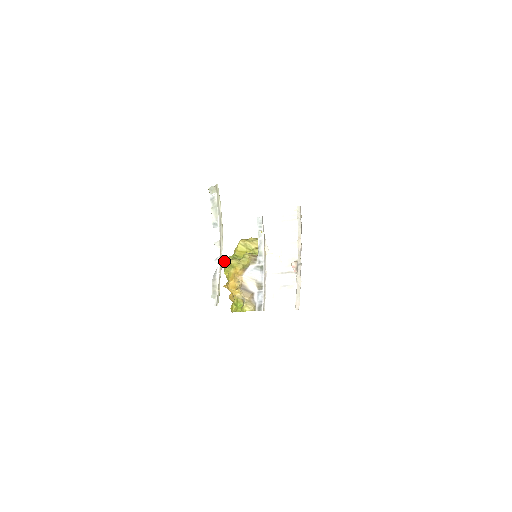
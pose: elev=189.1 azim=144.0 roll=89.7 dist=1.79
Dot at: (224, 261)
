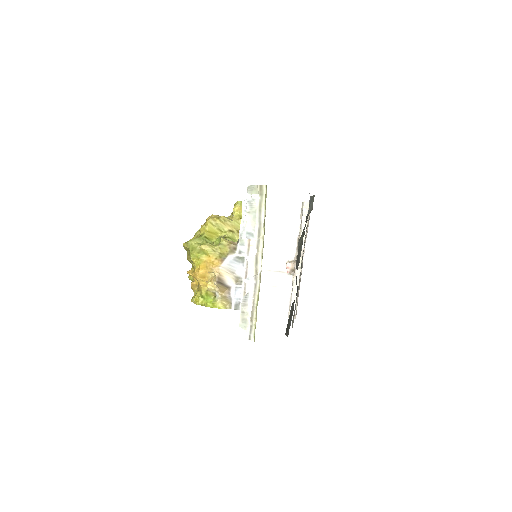
Dot at: (192, 243)
